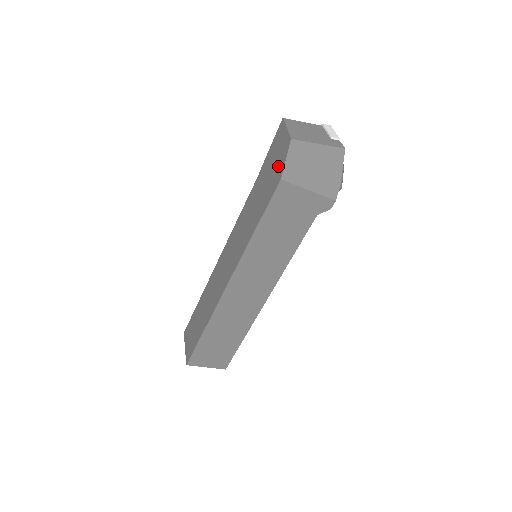
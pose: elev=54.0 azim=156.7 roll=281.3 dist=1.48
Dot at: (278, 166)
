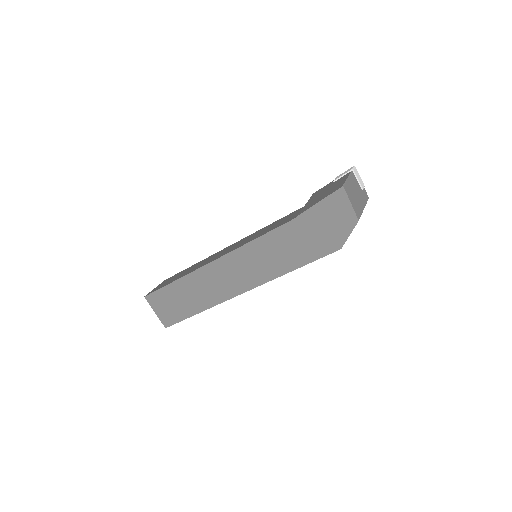
Dot at: (336, 234)
